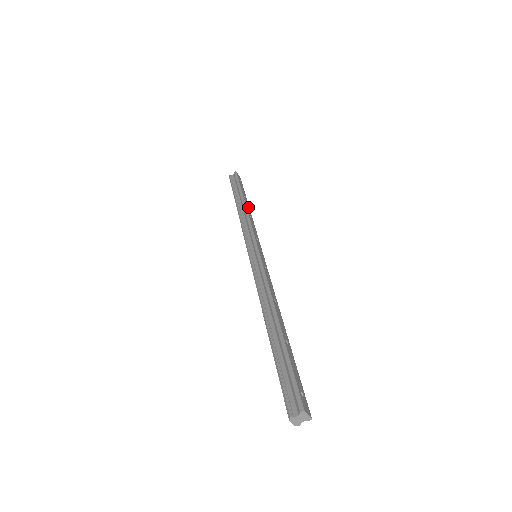
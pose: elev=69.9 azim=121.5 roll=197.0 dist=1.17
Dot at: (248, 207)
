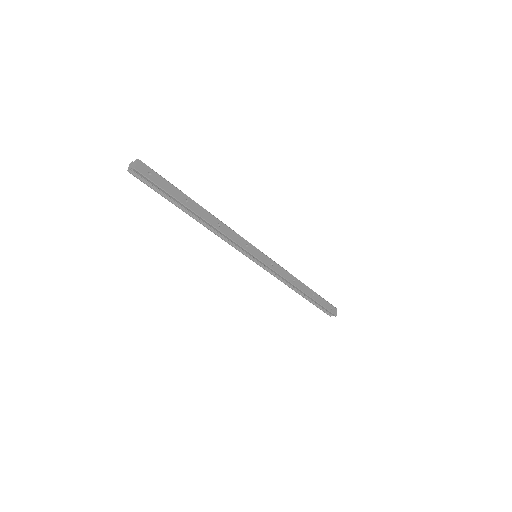
Dot at: (203, 212)
